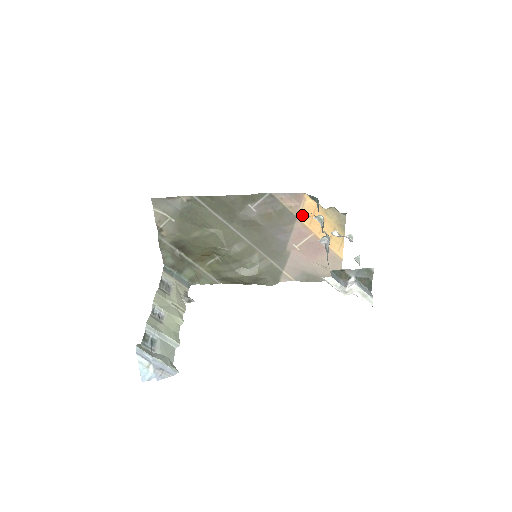
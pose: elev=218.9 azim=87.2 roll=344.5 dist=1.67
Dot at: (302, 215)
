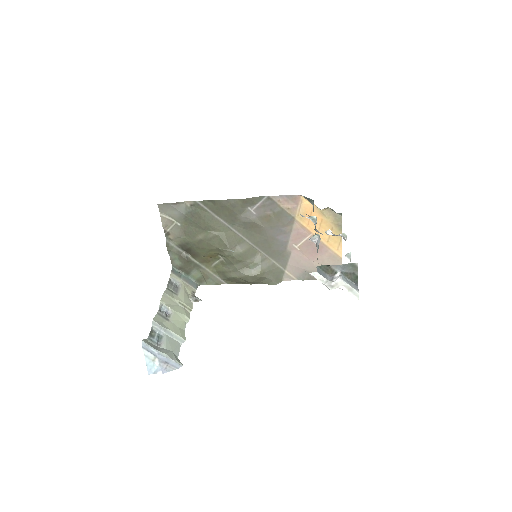
Dot at: (300, 216)
